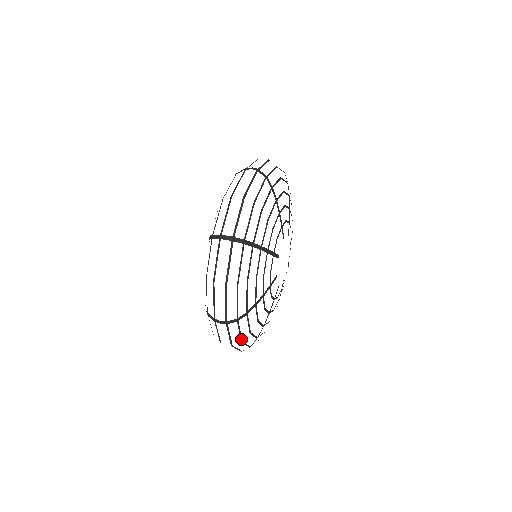
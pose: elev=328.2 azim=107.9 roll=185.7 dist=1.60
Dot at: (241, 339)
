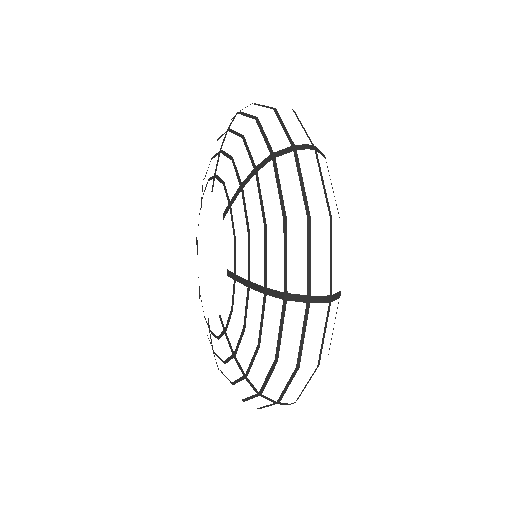
Dot at: occluded
